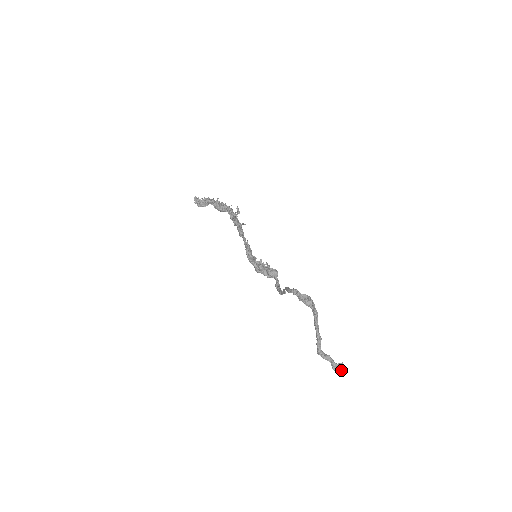
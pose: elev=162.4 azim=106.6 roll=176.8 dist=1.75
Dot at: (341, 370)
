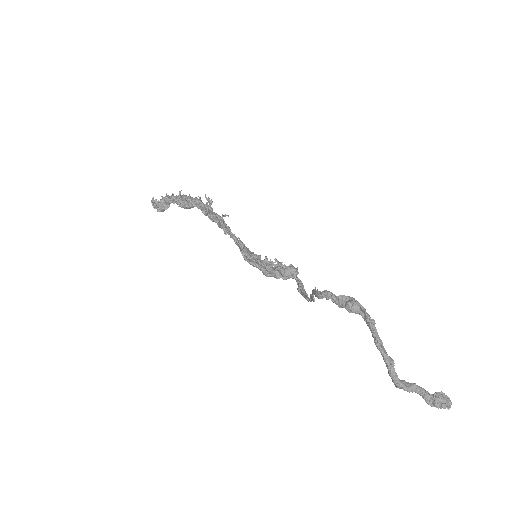
Dot at: (443, 405)
